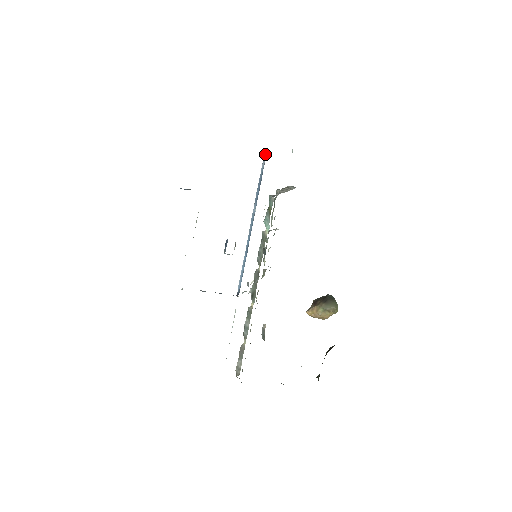
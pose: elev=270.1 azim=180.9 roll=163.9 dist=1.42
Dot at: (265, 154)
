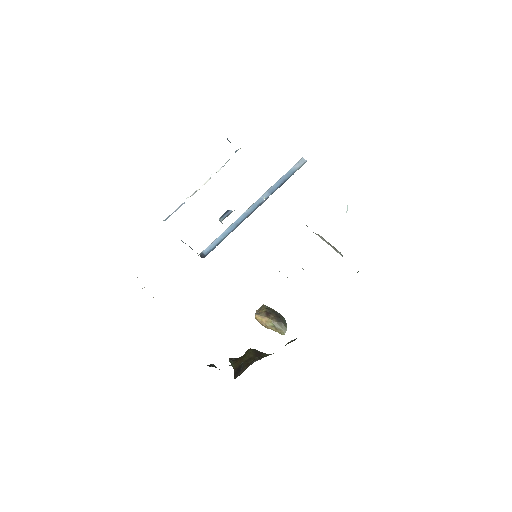
Dot at: (304, 159)
